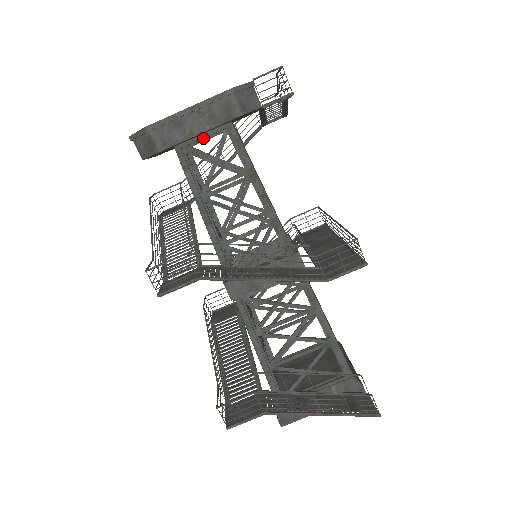
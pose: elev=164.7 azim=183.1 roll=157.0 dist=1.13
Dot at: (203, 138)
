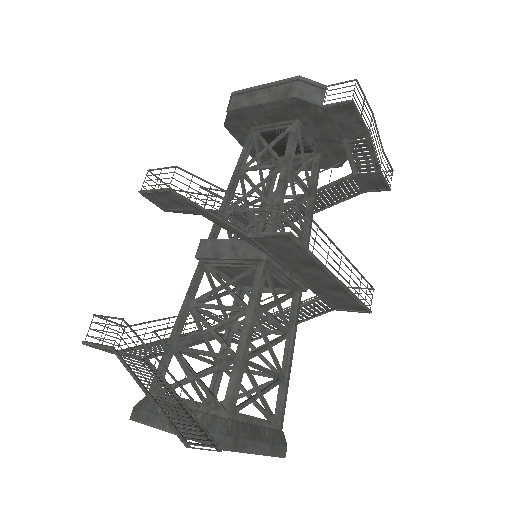
Dot at: (273, 128)
